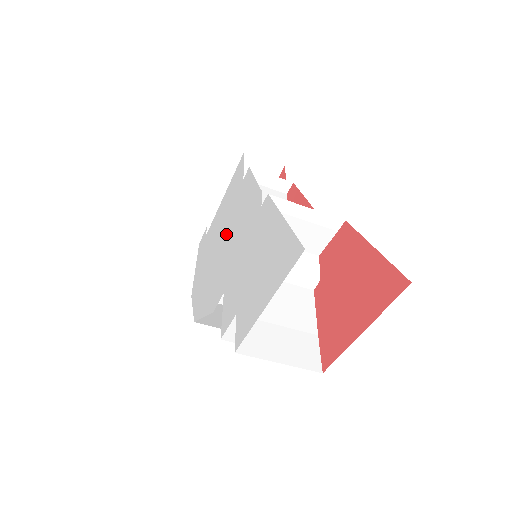
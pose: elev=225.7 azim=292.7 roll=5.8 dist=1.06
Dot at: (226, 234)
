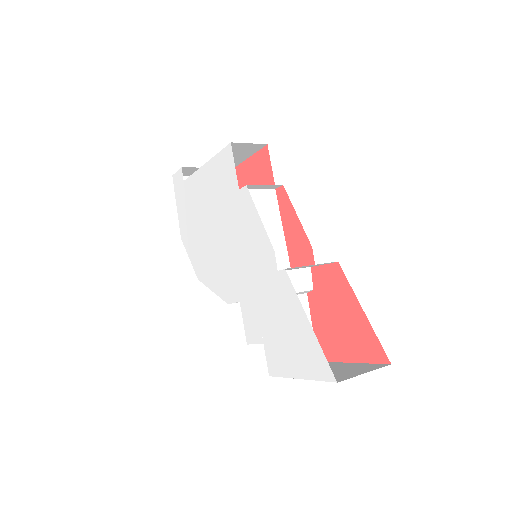
Dot at: (226, 232)
